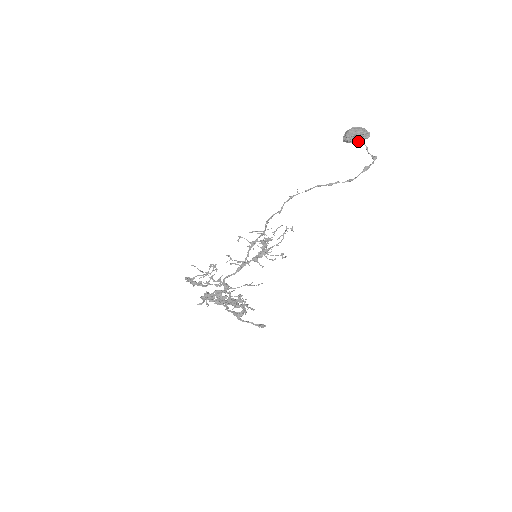
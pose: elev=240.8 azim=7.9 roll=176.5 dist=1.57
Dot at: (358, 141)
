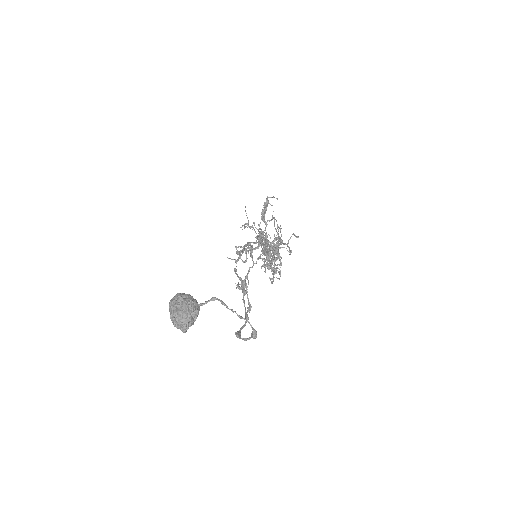
Dot at: occluded
